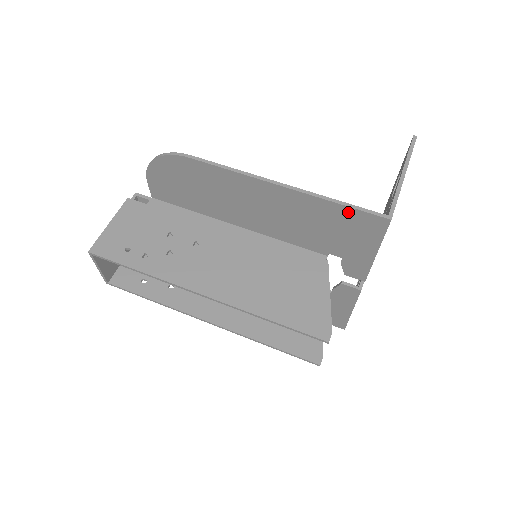
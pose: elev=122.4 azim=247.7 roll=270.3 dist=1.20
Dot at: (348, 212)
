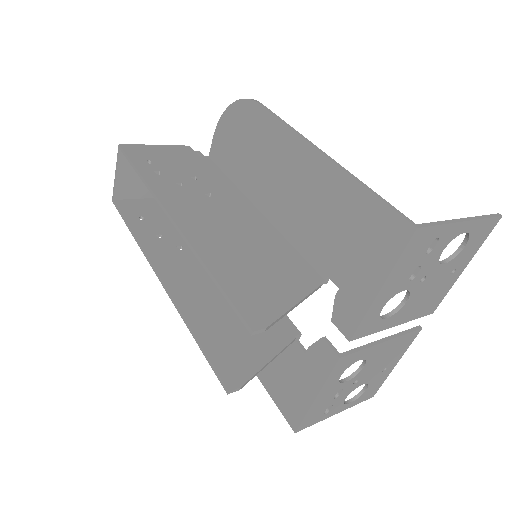
Dot at: (373, 206)
